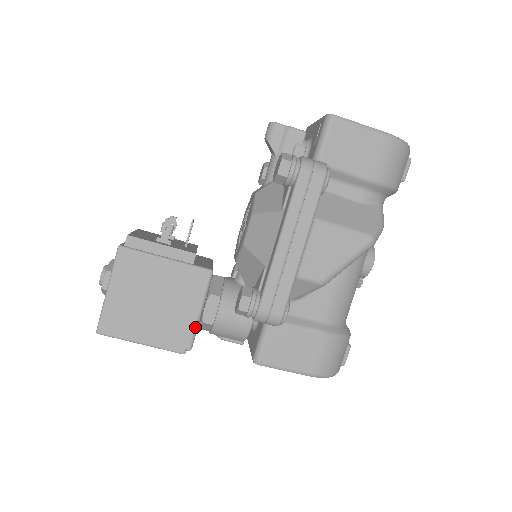
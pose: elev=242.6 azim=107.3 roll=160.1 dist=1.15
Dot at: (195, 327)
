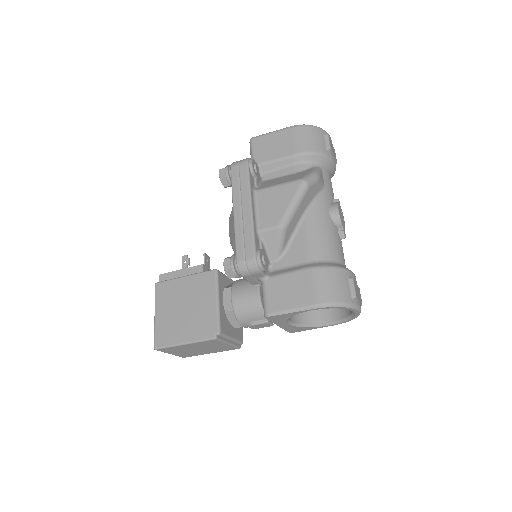
Dot at: (217, 314)
